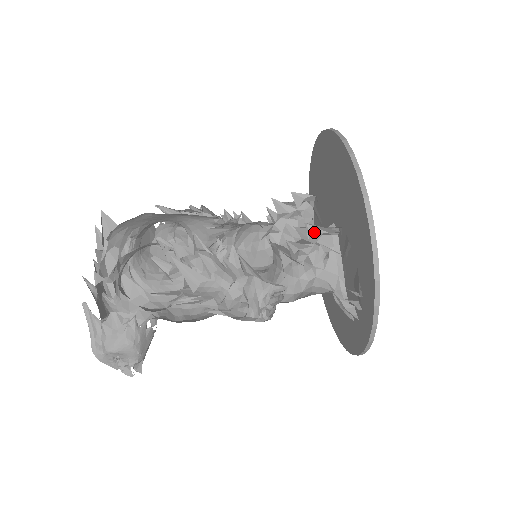
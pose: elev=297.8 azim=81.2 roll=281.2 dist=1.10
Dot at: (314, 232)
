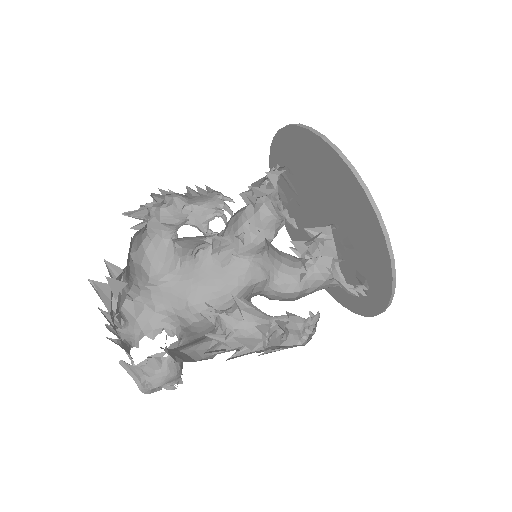
Dot at: (316, 236)
